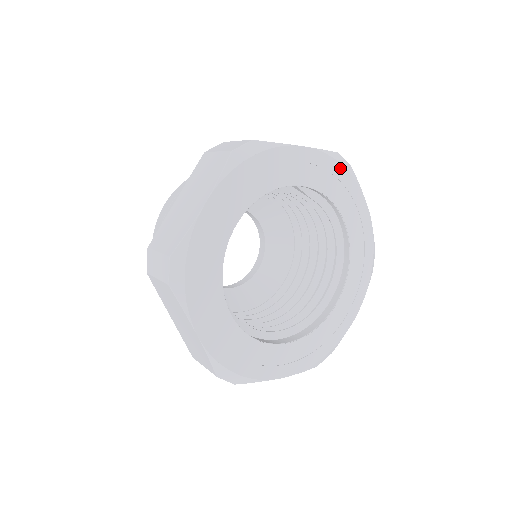
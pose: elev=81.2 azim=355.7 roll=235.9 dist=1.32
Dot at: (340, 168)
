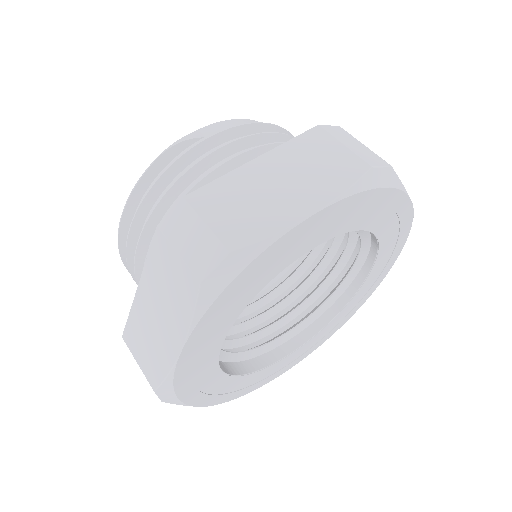
Dot at: (373, 193)
